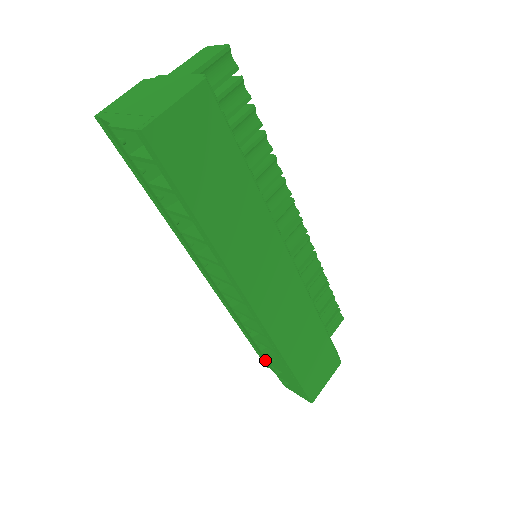
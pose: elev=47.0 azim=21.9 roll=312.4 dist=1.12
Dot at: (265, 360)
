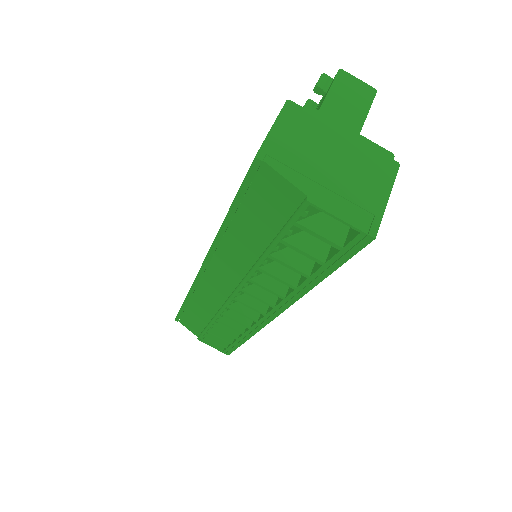
Dot at: (186, 320)
